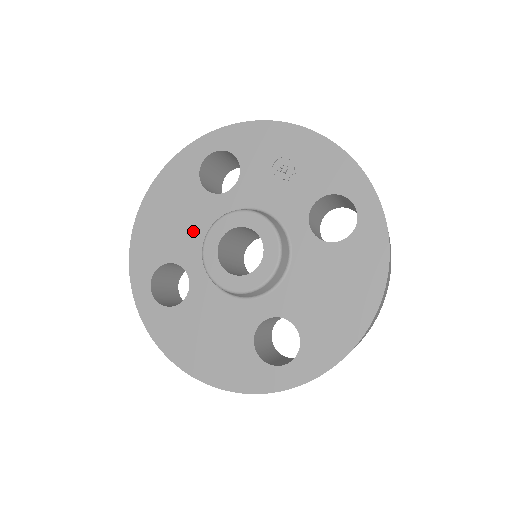
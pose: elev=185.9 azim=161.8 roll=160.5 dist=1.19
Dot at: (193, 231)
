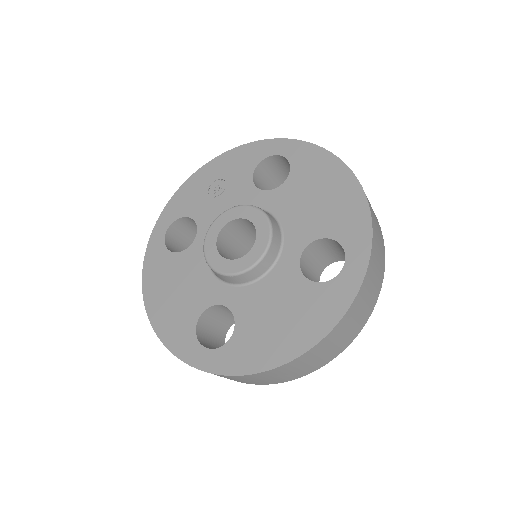
Dot at: (197, 279)
